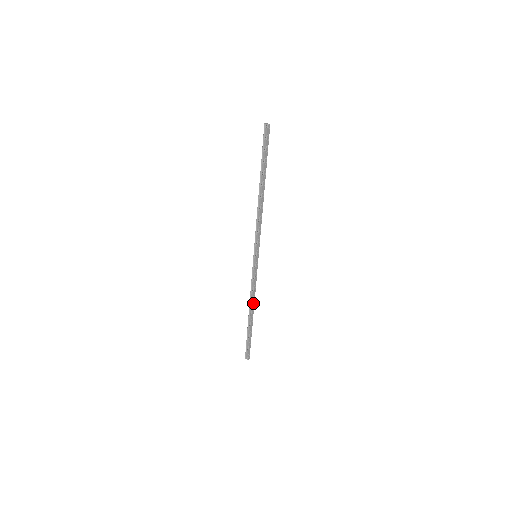
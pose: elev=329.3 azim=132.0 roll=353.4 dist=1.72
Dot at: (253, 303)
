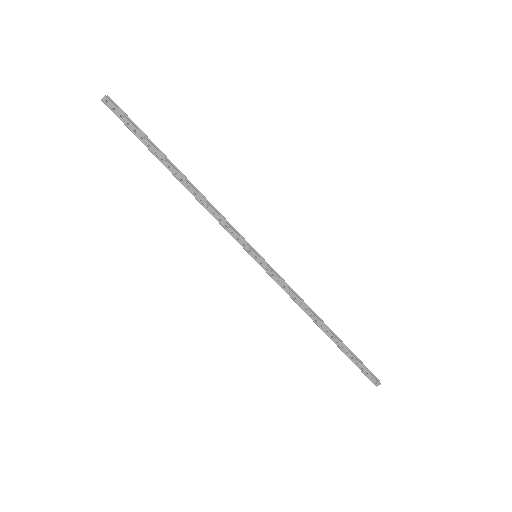
Dot at: (311, 314)
